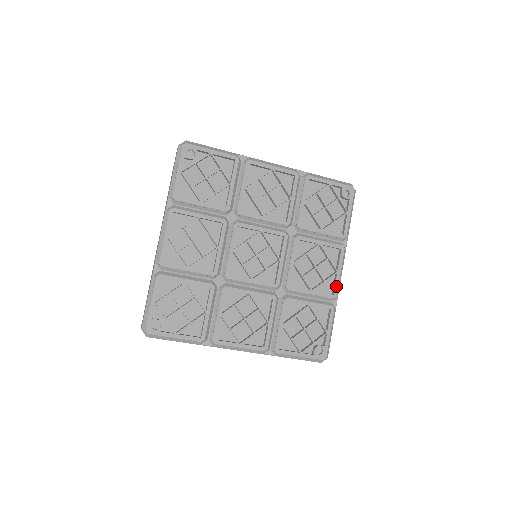
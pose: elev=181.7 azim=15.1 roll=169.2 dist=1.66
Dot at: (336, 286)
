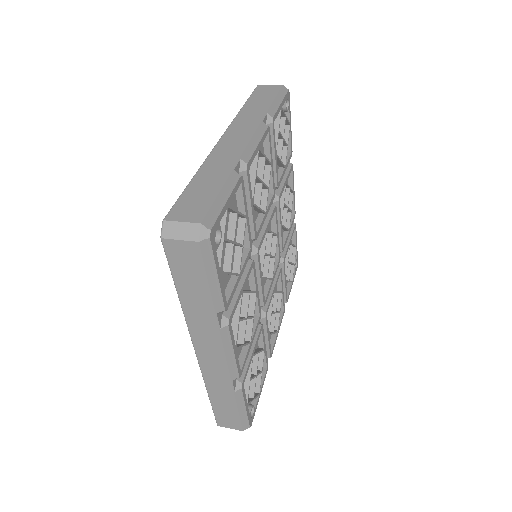
Dot at: (274, 345)
